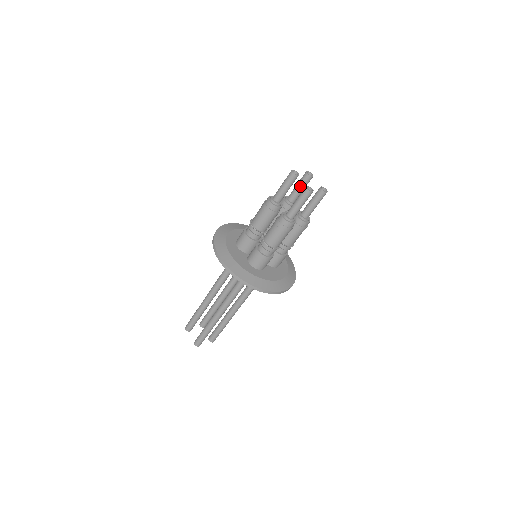
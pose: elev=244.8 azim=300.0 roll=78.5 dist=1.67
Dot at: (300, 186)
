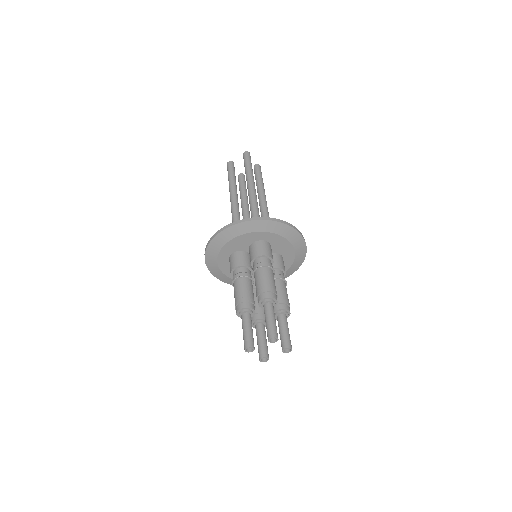
Dot at: occluded
